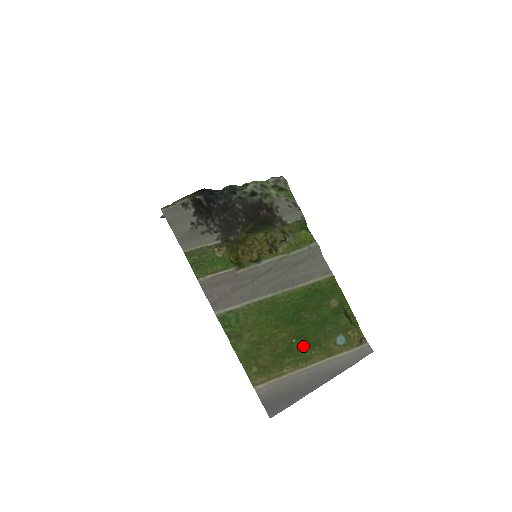
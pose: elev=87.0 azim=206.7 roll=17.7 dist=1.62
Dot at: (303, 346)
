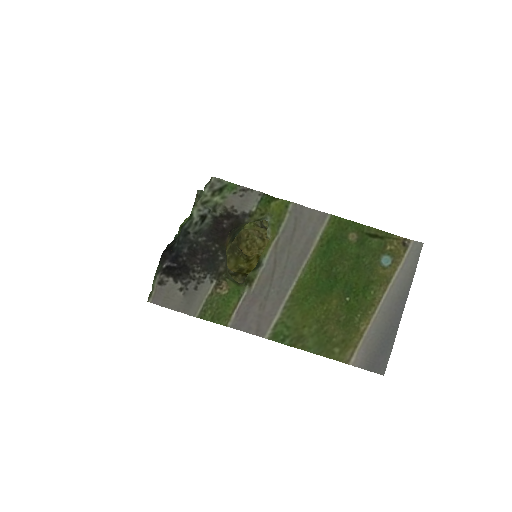
Dot at: (359, 296)
